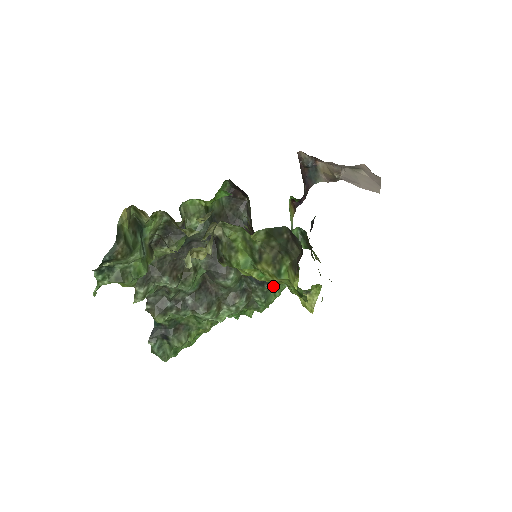
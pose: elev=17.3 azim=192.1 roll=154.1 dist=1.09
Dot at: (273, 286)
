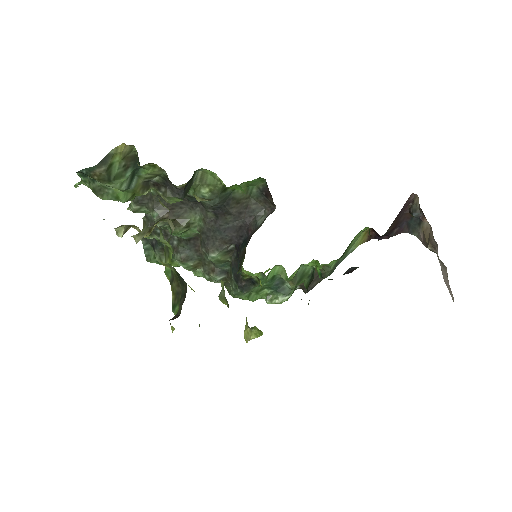
Dot at: (242, 292)
